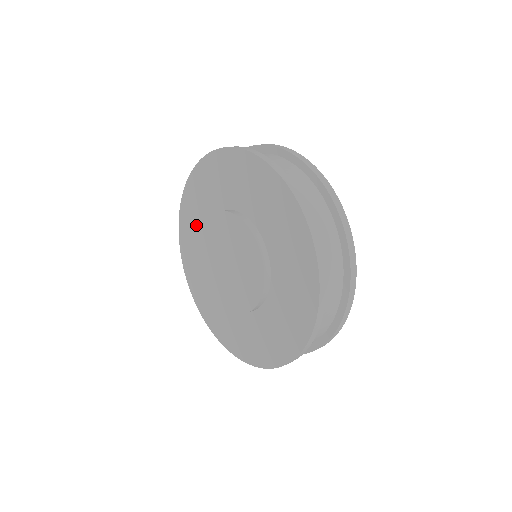
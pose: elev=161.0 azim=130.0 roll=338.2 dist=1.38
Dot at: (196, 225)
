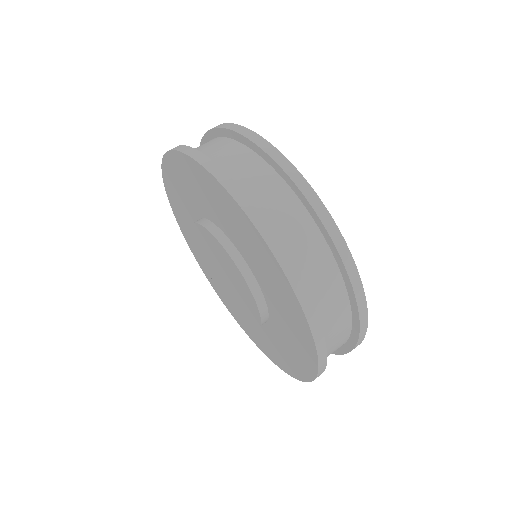
Dot at: (202, 197)
